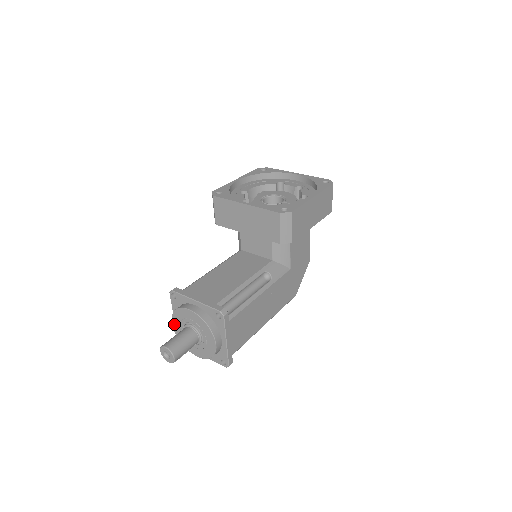
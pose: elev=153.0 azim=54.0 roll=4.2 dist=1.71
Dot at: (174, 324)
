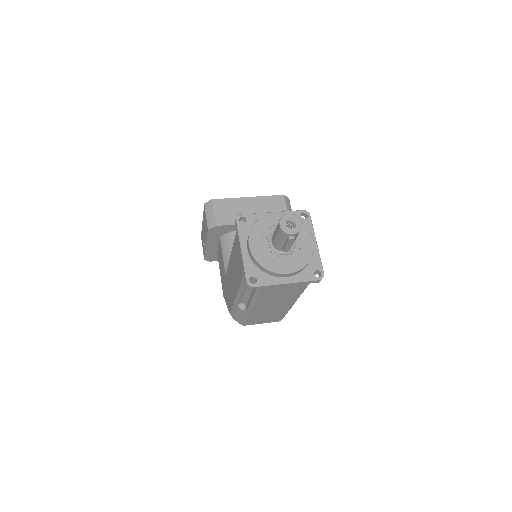
Dot at: (253, 244)
